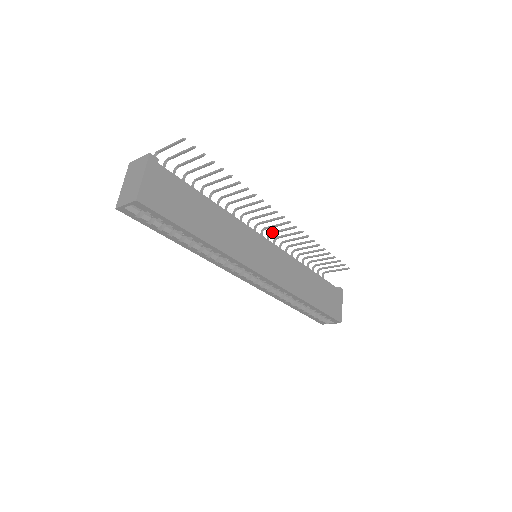
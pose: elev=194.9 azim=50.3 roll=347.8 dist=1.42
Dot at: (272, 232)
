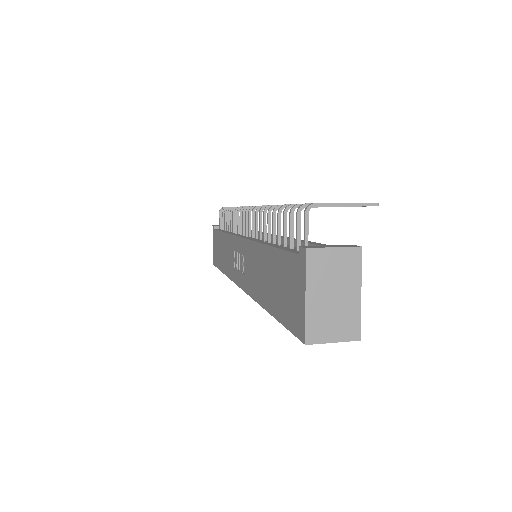
Dot at: occluded
